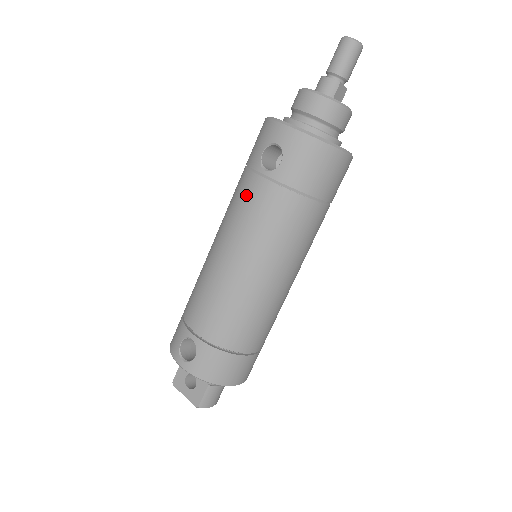
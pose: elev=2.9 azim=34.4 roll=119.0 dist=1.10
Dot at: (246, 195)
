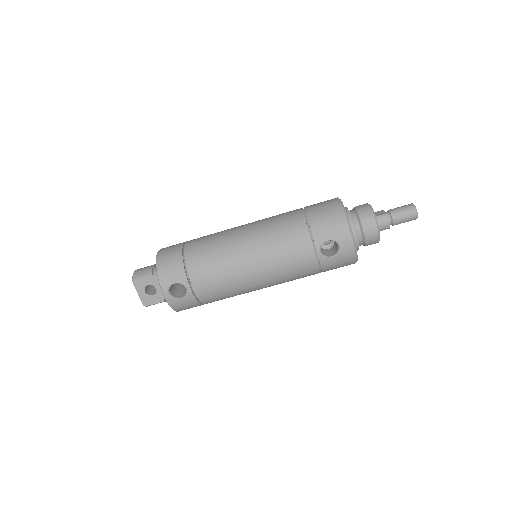
Dot at: (297, 251)
